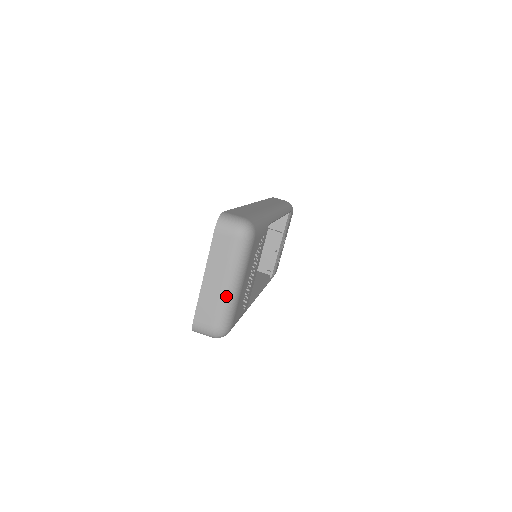
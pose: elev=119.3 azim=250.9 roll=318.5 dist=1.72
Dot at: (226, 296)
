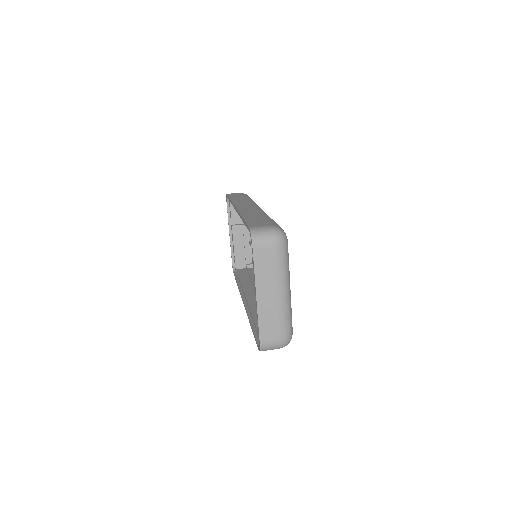
Dot at: (284, 305)
